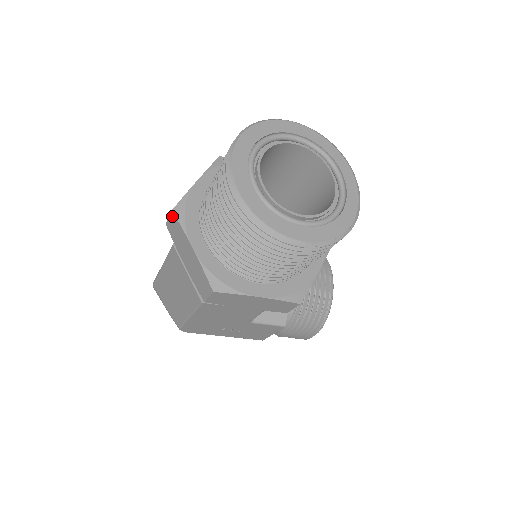
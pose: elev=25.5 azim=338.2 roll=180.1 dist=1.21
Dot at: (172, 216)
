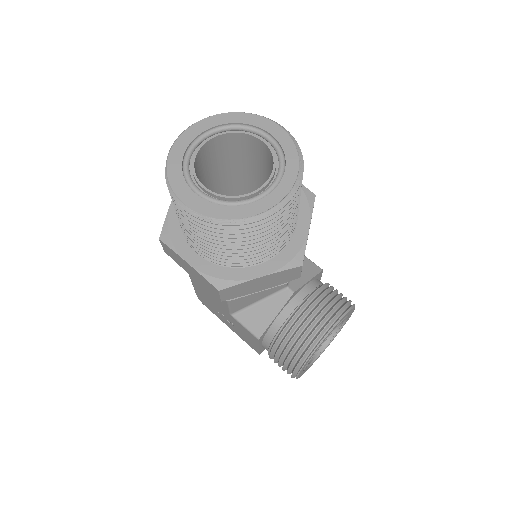
Dot at: occluded
